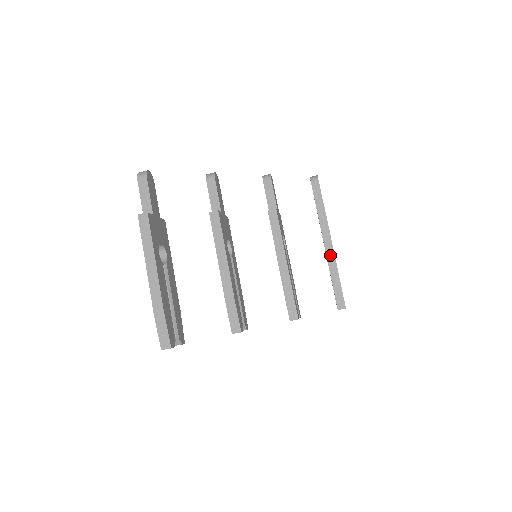
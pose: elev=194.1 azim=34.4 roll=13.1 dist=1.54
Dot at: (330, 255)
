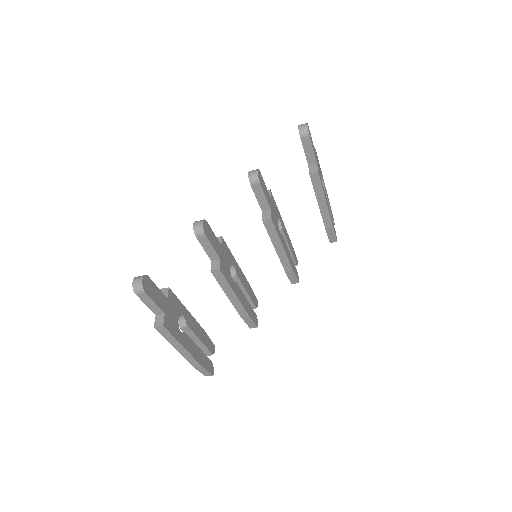
Dot at: (324, 210)
